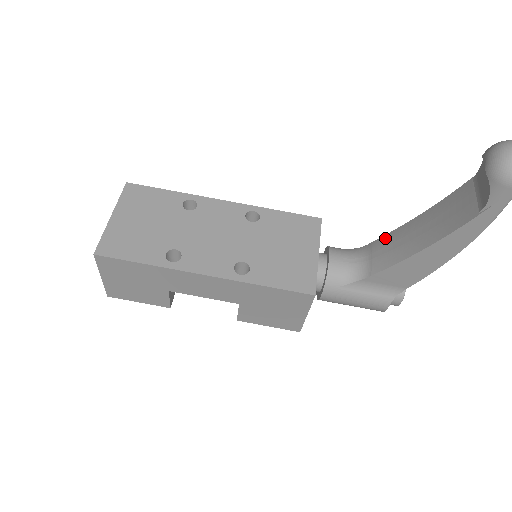
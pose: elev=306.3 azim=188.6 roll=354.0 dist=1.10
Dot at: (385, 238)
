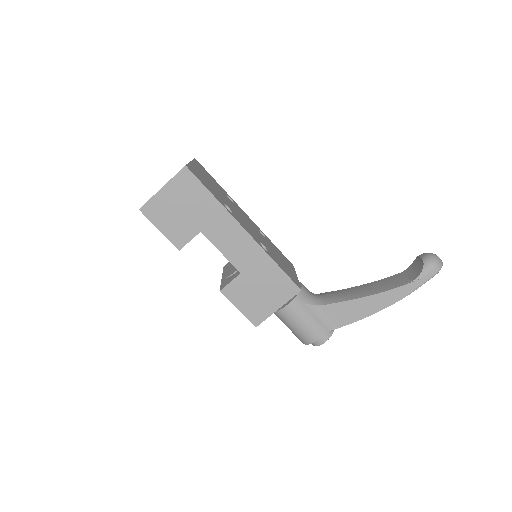
Dot at: (336, 291)
